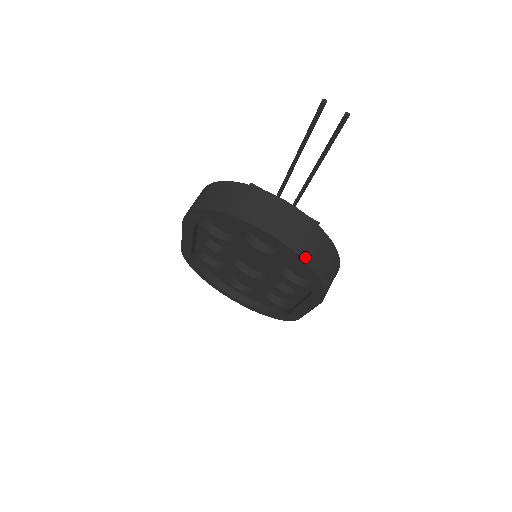
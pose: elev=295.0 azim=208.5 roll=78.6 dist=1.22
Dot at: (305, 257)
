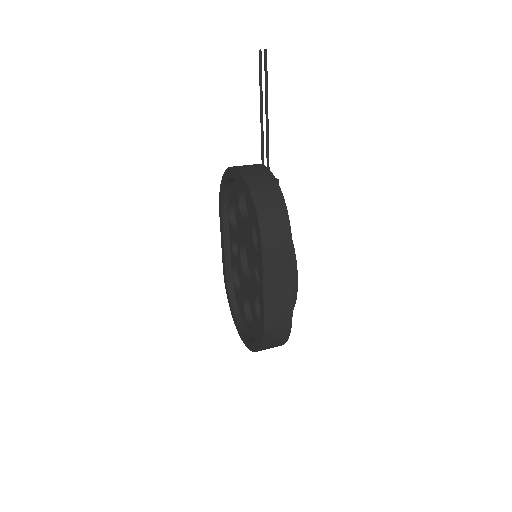
Dot at: (249, 183)
